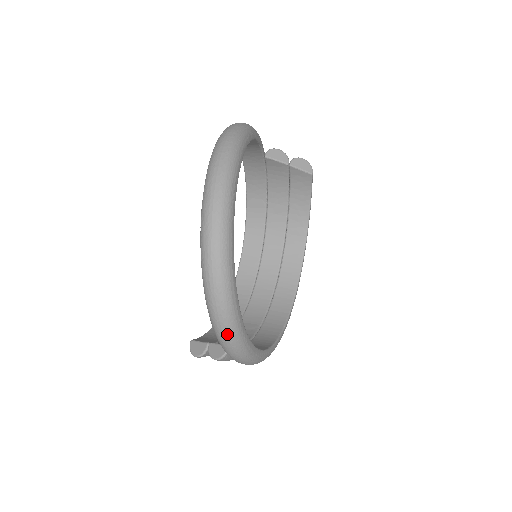
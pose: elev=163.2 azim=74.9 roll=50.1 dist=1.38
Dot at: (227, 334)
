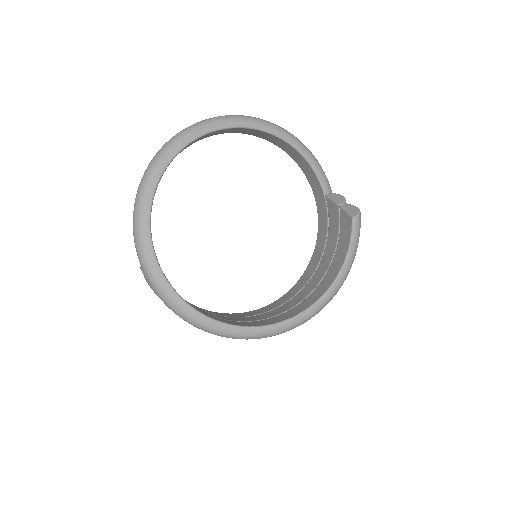
Dot at: (135, 205)
